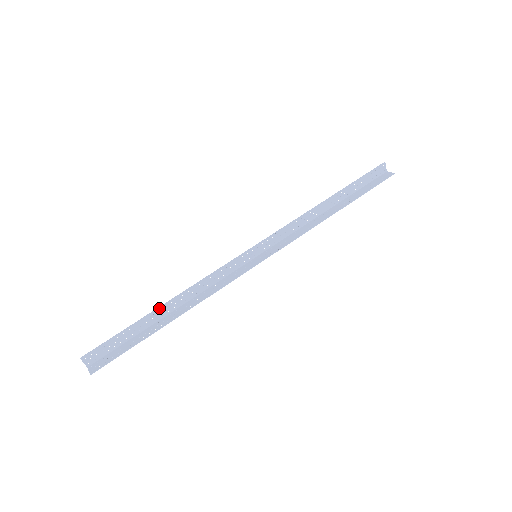
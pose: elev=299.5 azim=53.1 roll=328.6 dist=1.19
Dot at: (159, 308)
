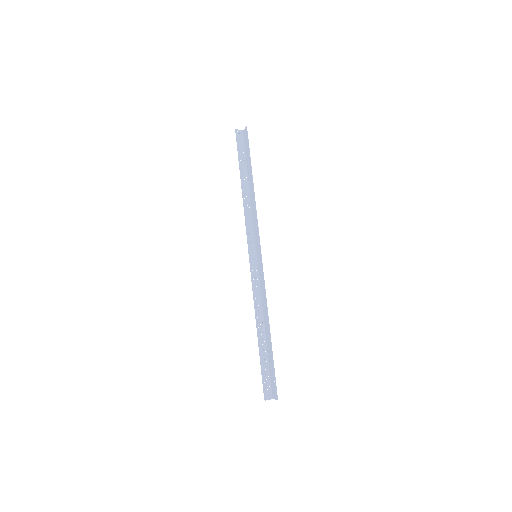
Dot at: (258, 337)
